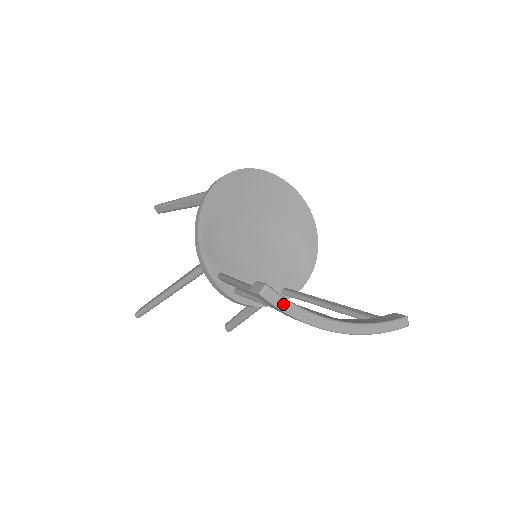
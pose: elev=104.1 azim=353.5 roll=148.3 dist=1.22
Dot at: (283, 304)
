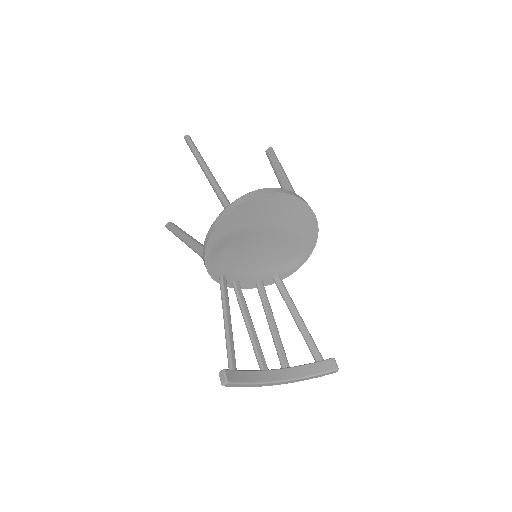
Dot at: (238, 386)
